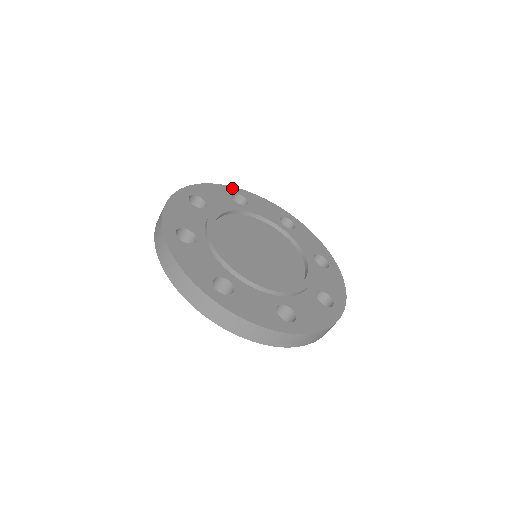
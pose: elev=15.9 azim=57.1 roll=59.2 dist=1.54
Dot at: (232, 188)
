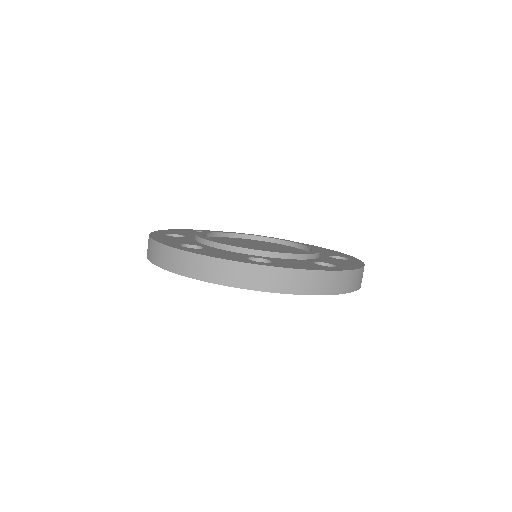
Dot at: occluded
